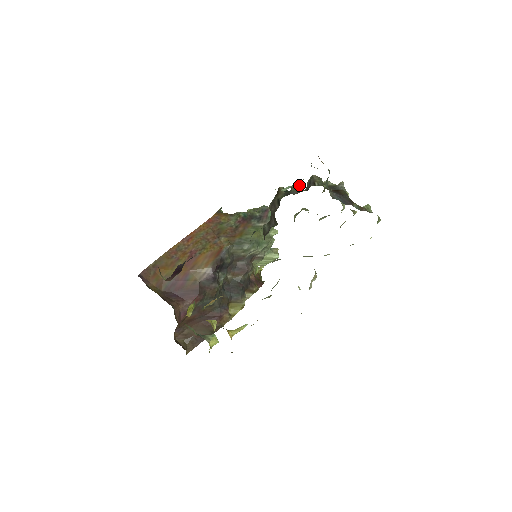
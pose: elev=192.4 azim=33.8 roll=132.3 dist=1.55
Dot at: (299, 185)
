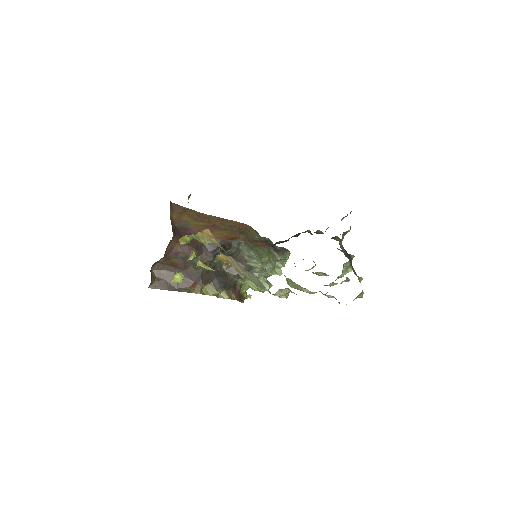
Dot at: occluded
